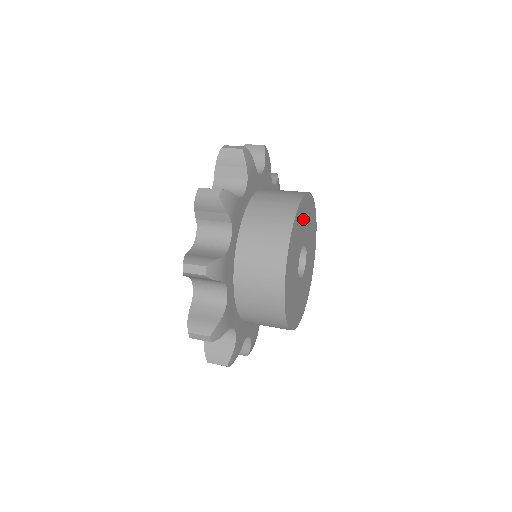
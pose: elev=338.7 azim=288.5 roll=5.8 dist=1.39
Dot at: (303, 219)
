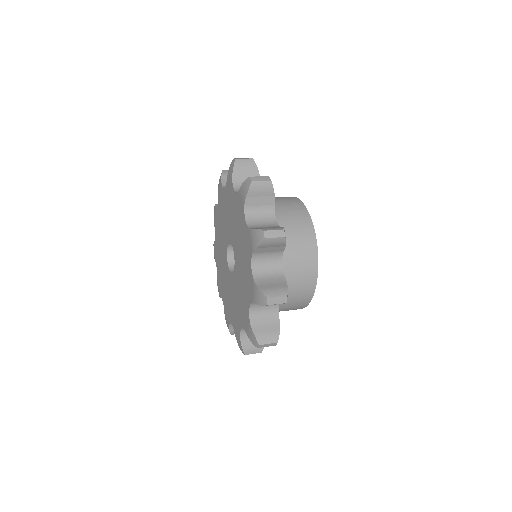
Dot at: occluded
